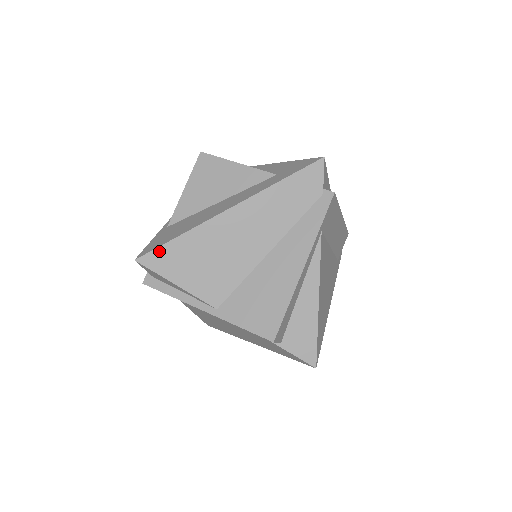
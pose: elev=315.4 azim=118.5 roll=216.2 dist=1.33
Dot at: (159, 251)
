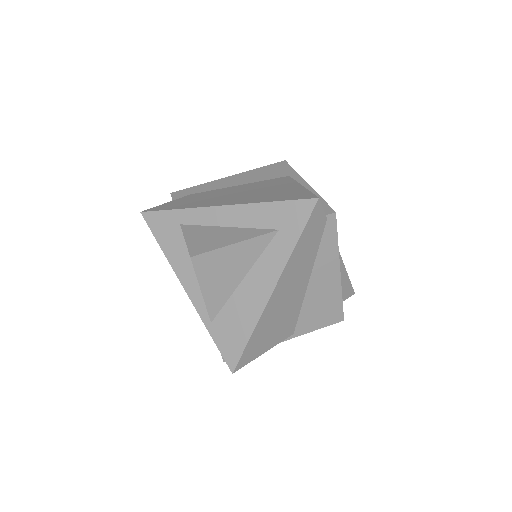
Dot at: (244, 354)
